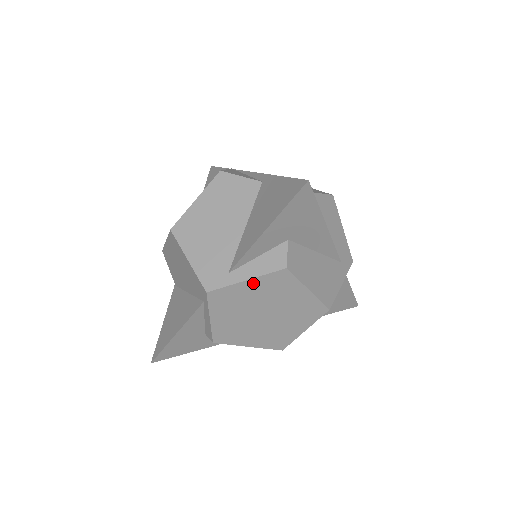
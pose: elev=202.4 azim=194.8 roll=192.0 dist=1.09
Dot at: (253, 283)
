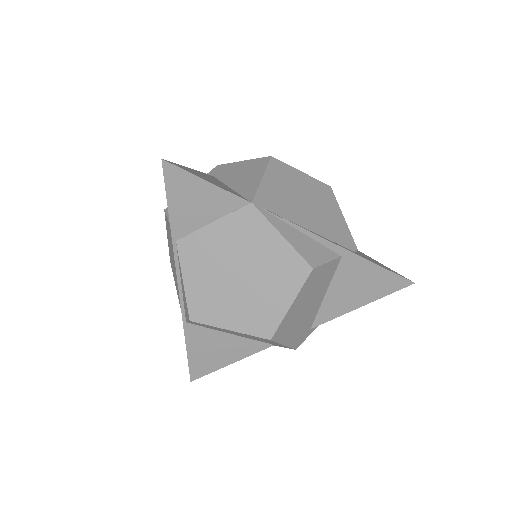
Dot at: occluded
